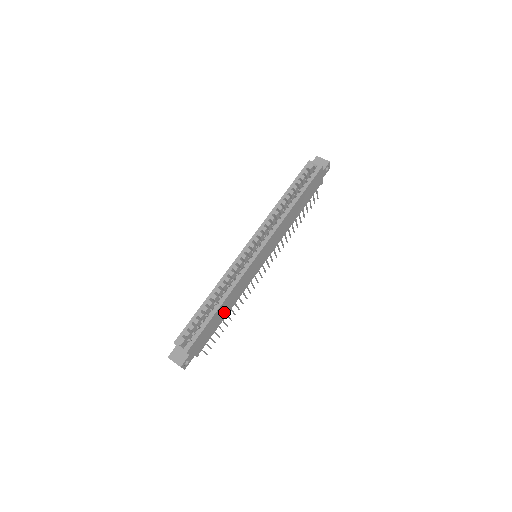
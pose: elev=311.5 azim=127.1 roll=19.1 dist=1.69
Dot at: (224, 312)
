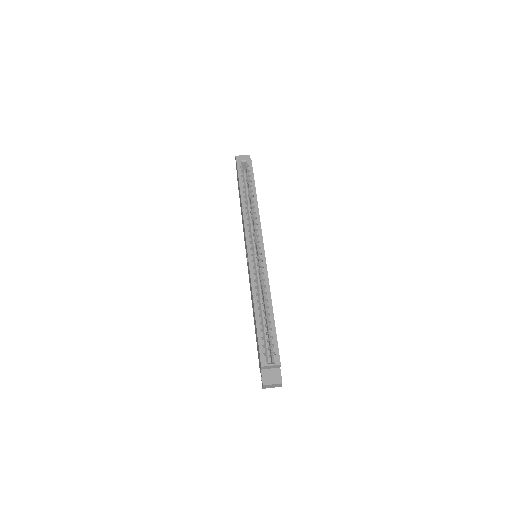
Dot at: occluded
